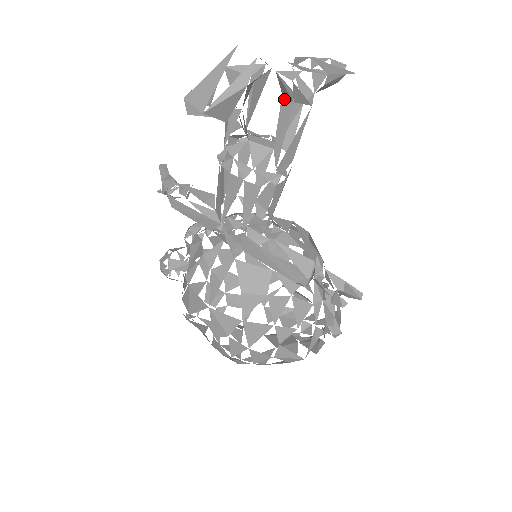
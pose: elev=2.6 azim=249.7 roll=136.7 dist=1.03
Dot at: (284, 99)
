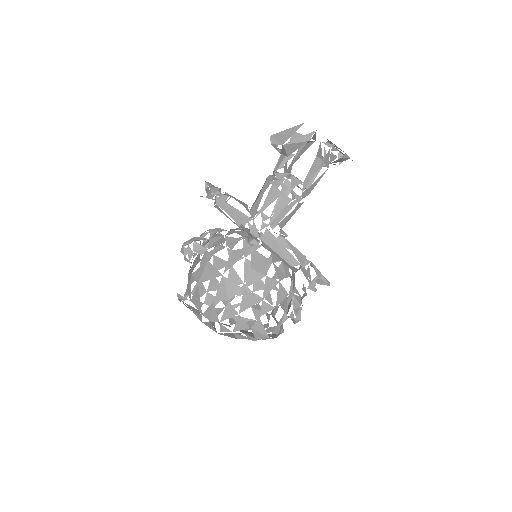
Dot at: (317, 158)
